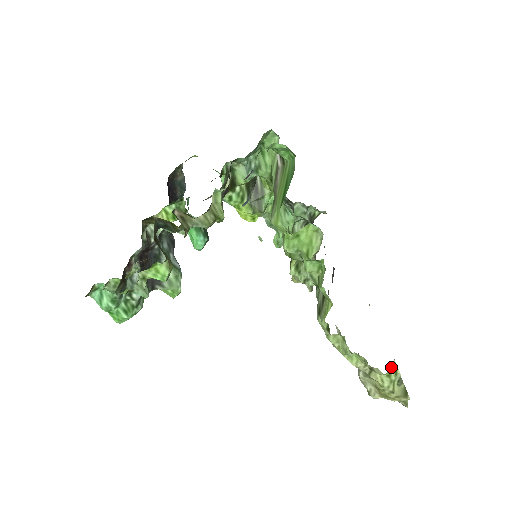
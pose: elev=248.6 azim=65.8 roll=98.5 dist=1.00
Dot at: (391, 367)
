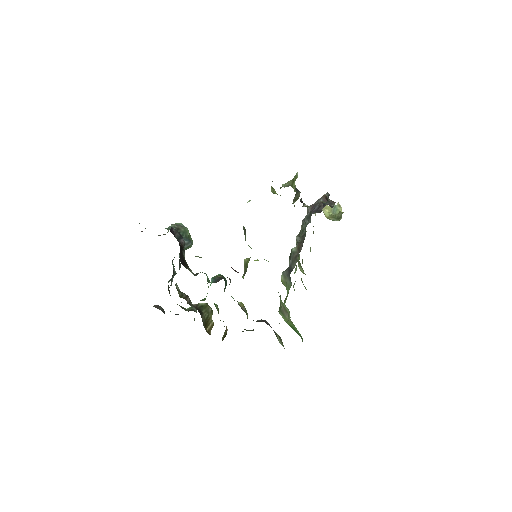
Dot at: occluded
